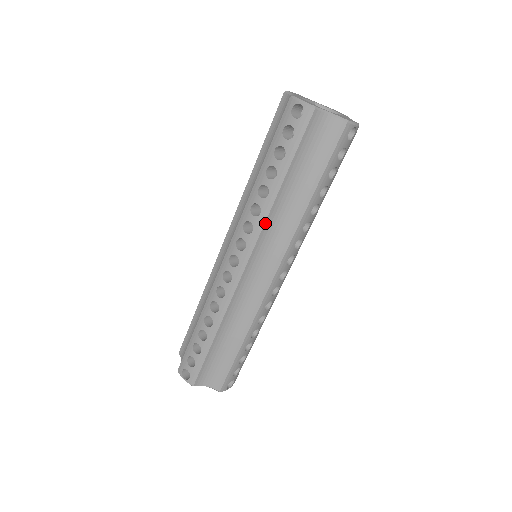
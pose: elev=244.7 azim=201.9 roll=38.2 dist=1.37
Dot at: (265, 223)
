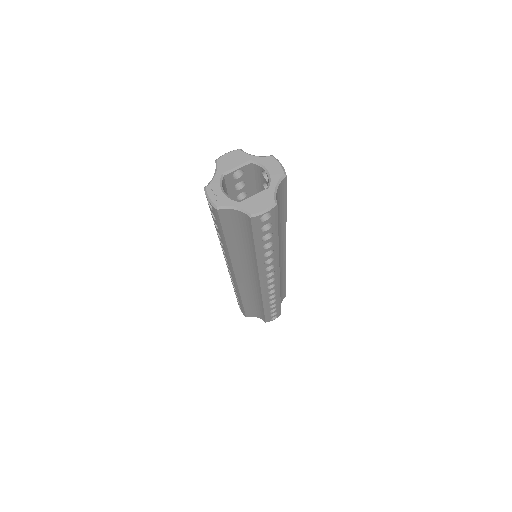
Dot at: (231, 260)
